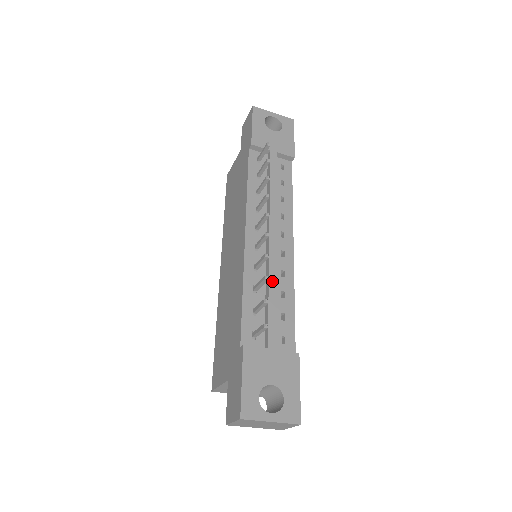
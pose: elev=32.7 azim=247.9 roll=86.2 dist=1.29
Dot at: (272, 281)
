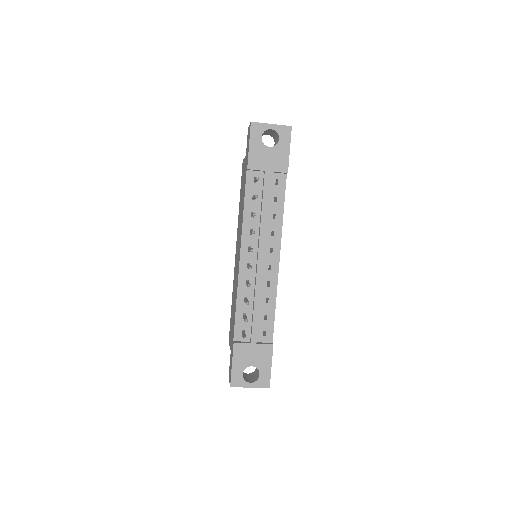
Dot at: (257, 295)
